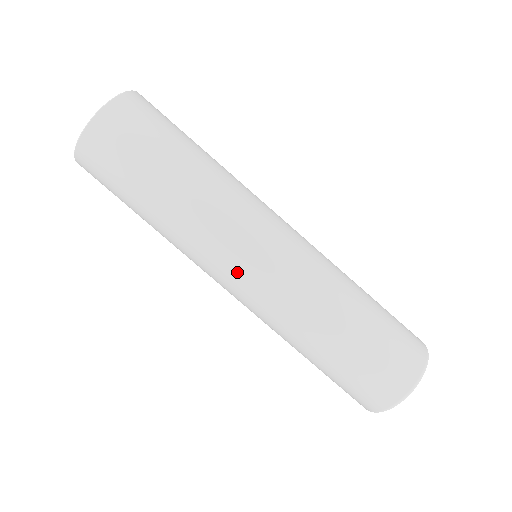
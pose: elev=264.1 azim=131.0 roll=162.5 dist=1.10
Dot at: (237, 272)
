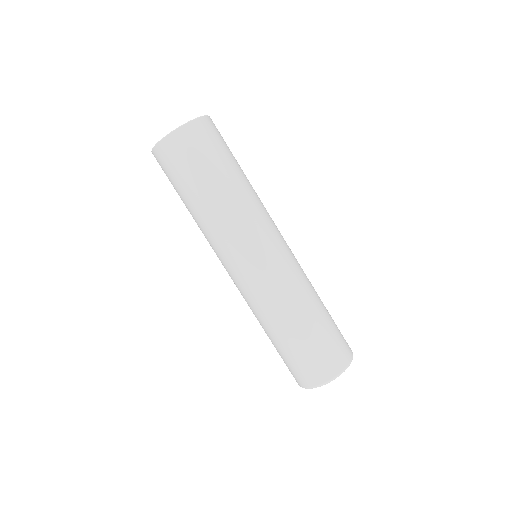
Dot at: (236, 266)
